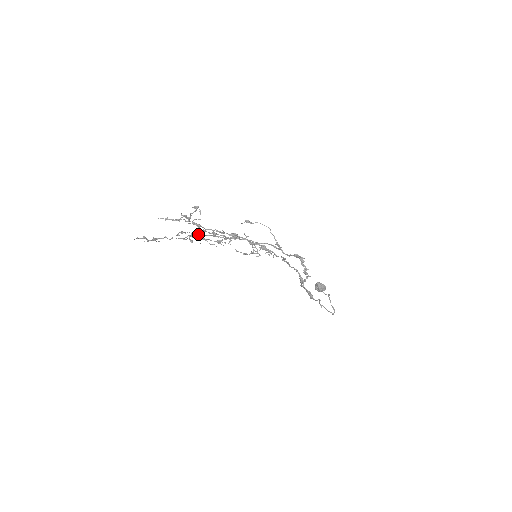
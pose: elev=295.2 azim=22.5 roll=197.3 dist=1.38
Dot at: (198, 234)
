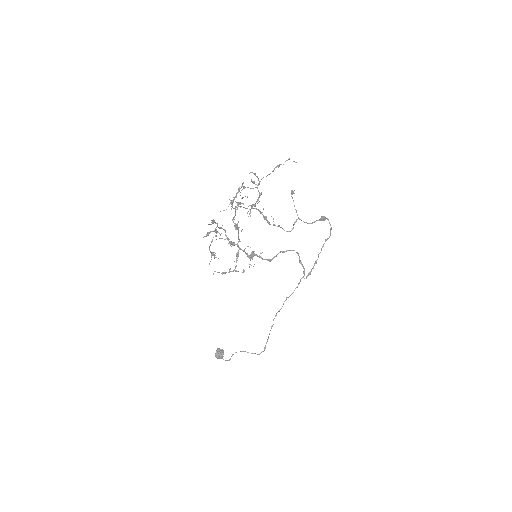
Dot at: occluded
